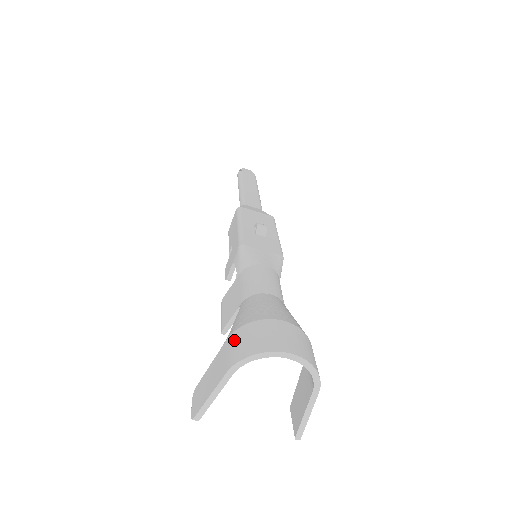
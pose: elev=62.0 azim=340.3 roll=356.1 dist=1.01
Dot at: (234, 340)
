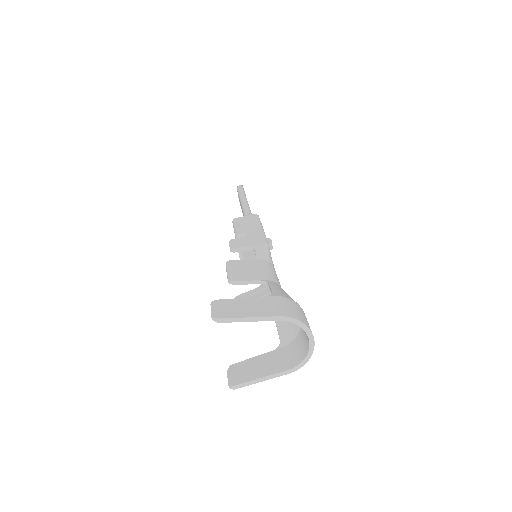
Dot at: (285, 302)
